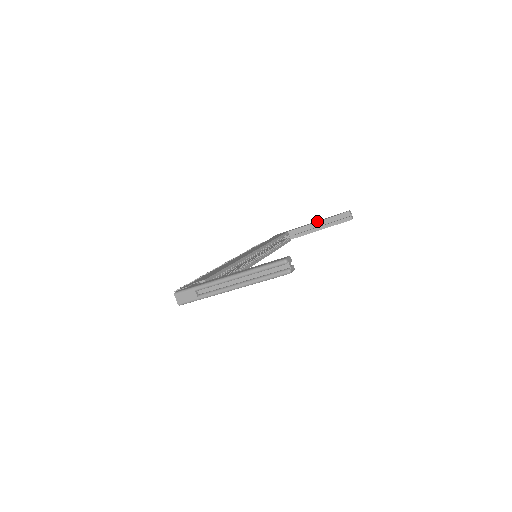
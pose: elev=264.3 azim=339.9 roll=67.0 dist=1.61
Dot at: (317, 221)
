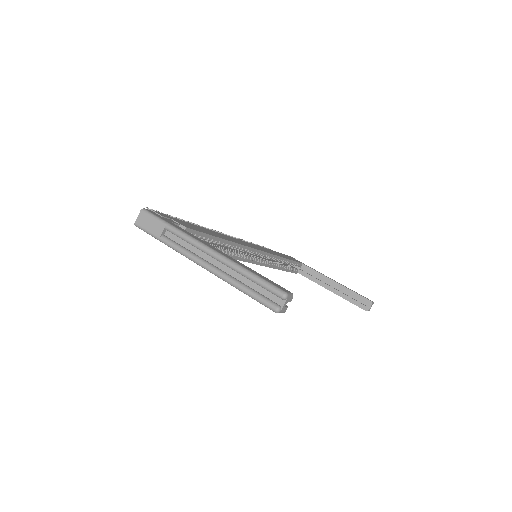
Dot at: occluded
